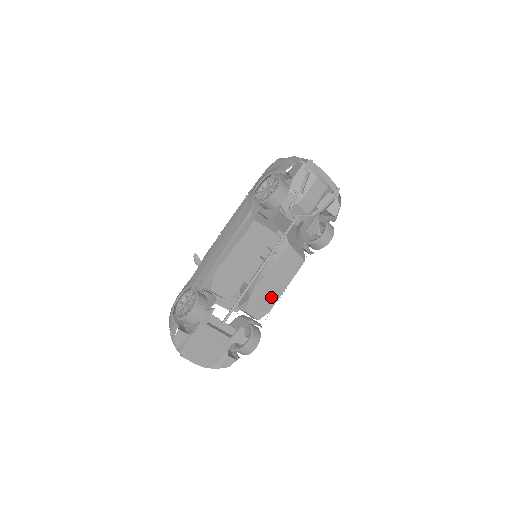
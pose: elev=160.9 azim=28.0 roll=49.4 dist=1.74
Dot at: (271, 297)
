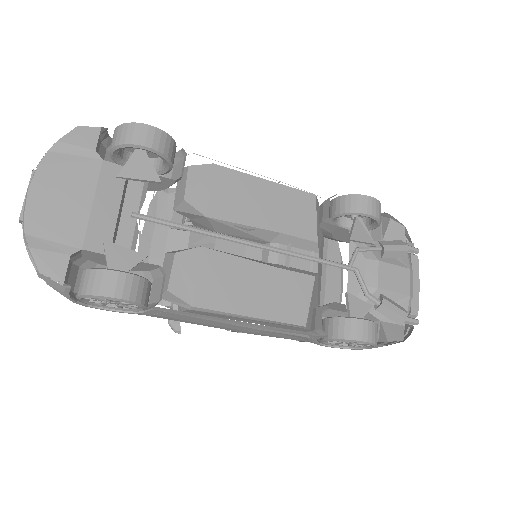
Dot at: (221, 293)
